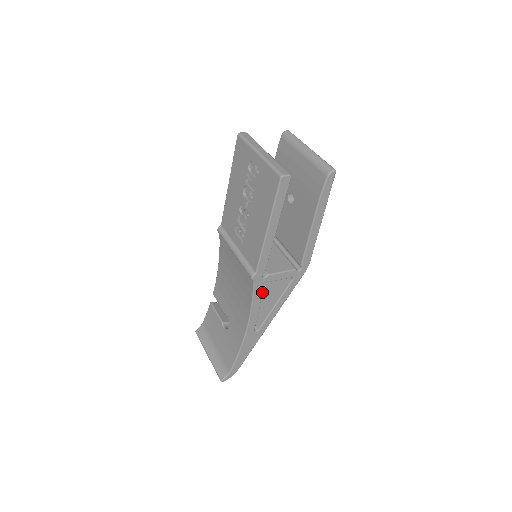
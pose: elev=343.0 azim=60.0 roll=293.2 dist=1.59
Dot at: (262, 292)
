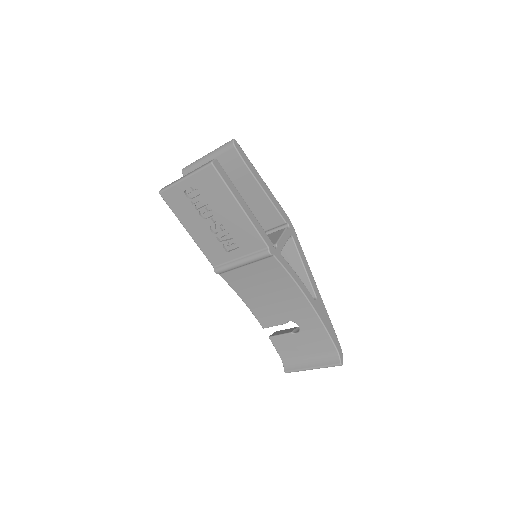
Dot at: occluded
